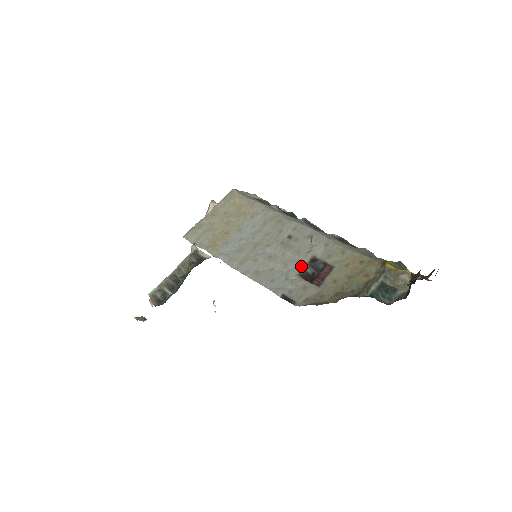
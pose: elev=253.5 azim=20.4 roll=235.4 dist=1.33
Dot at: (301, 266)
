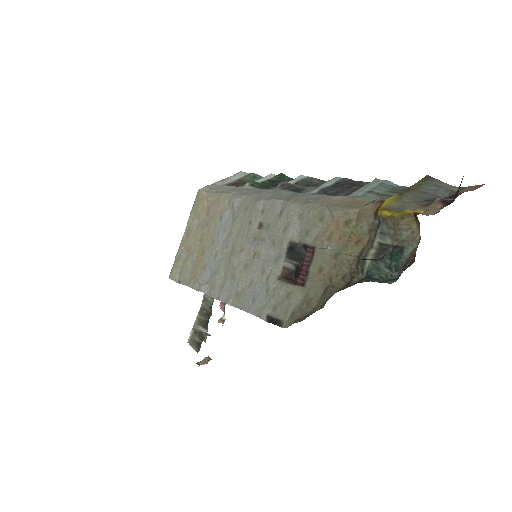
Dot at: (279, 264)
